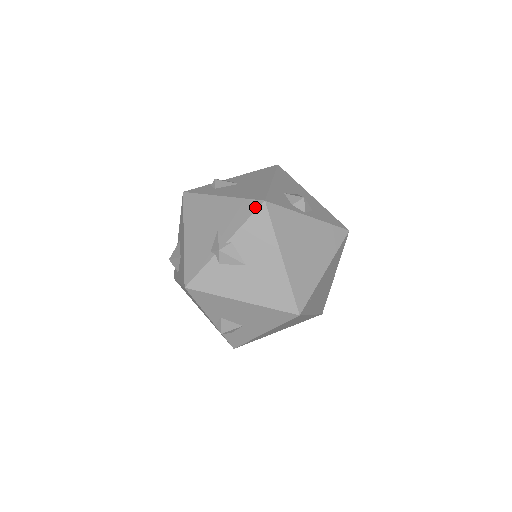
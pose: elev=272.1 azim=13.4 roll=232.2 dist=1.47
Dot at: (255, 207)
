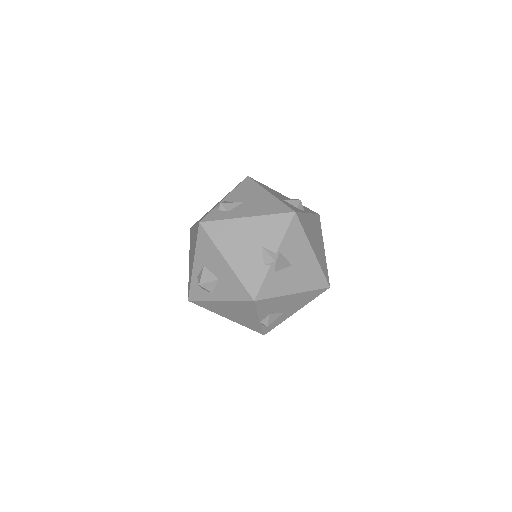
Dot at: (289, 219)
